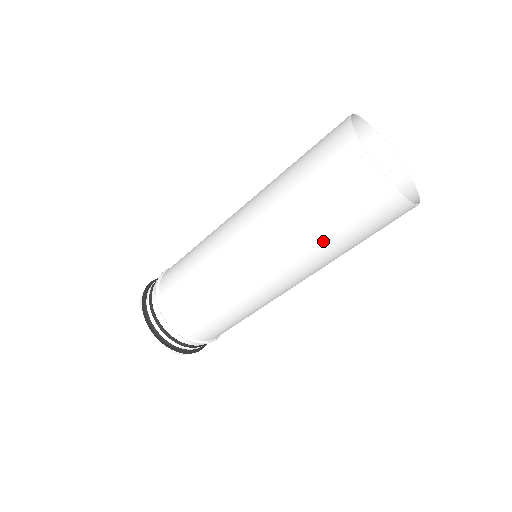
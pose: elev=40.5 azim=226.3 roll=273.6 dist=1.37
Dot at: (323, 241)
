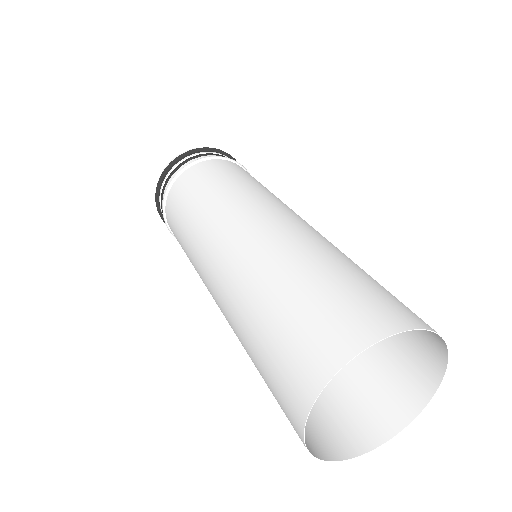
Dot at: occluded
